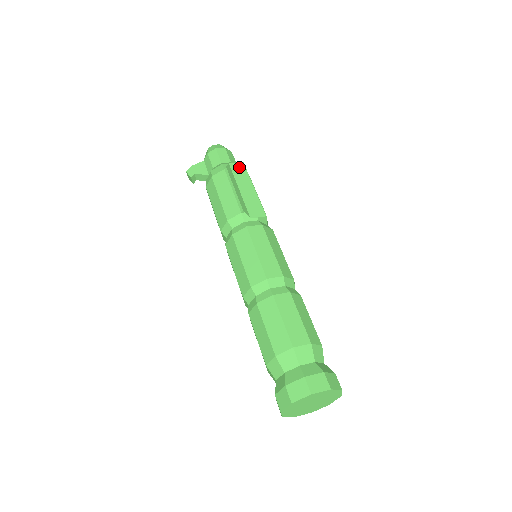
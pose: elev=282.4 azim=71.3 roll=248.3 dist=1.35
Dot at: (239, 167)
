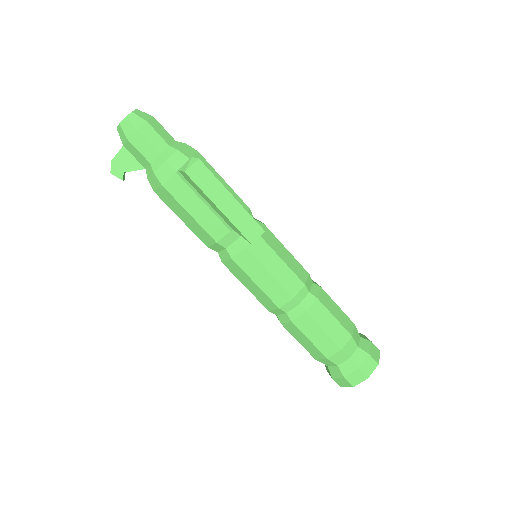
Dot at: (199, 171)
